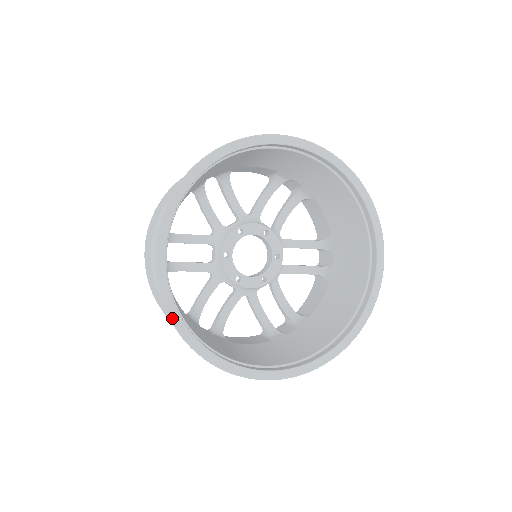
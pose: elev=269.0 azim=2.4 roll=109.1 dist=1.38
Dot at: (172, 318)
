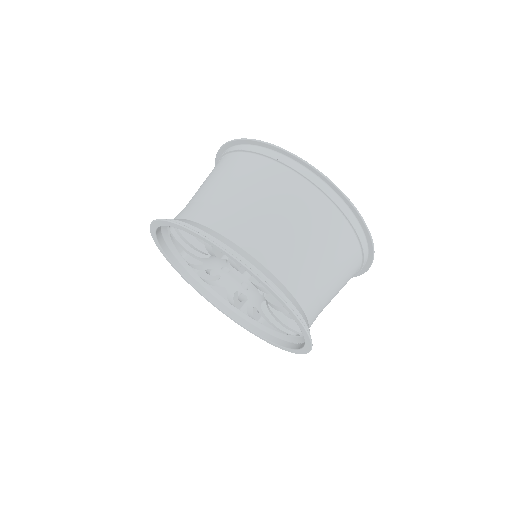
Dot at: (330, 181)
